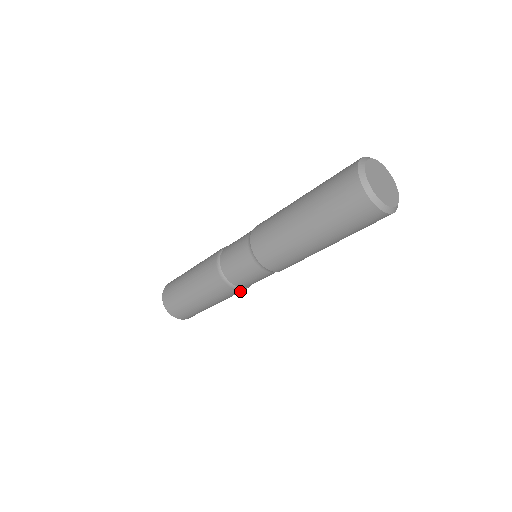
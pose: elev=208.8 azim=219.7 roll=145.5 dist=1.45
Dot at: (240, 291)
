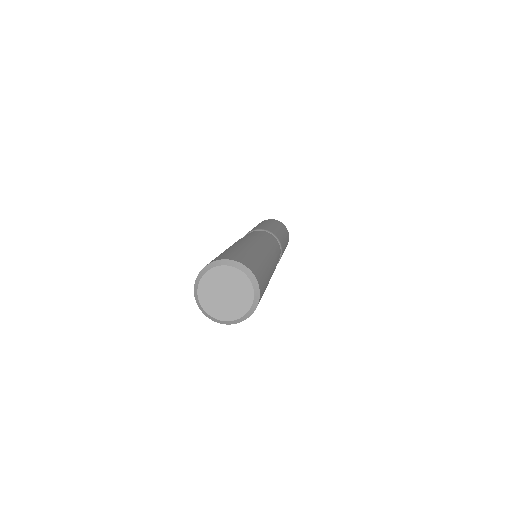
Dot at: occluded
